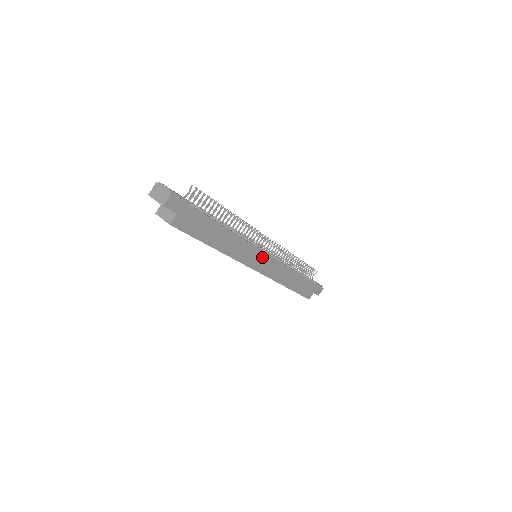
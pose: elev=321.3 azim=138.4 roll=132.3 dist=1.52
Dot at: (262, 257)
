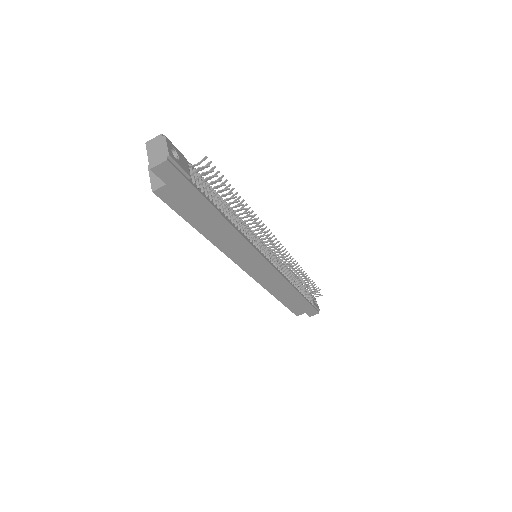
Dot at: (260, 263)
